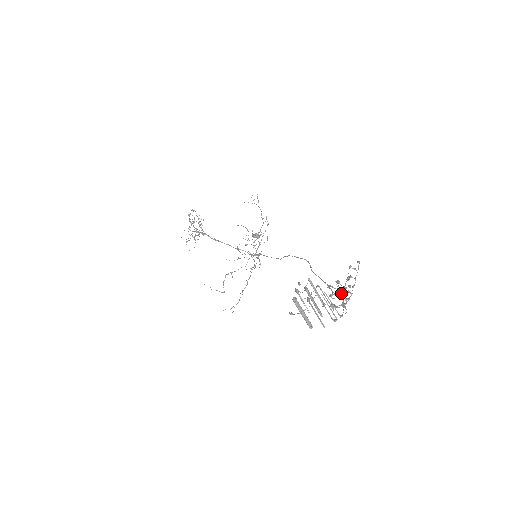
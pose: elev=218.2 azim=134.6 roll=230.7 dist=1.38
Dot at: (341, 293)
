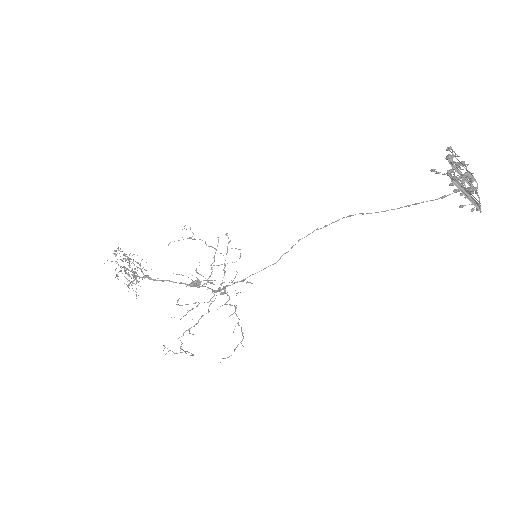
Dot at: (469, 174)
